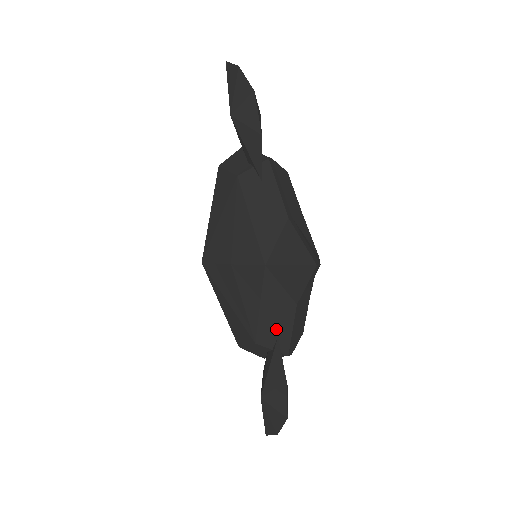
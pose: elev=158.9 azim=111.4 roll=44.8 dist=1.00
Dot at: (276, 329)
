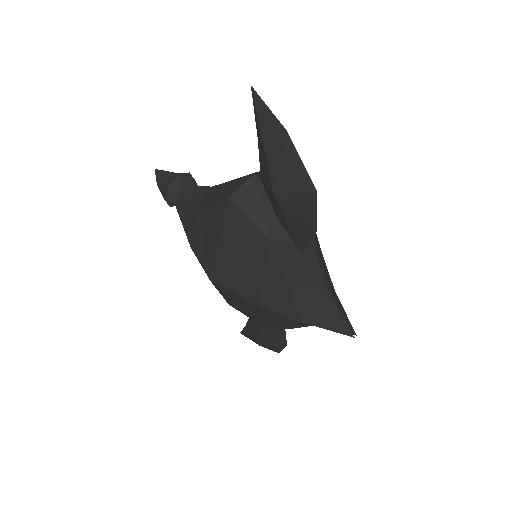
Dot at: (286, 326)
